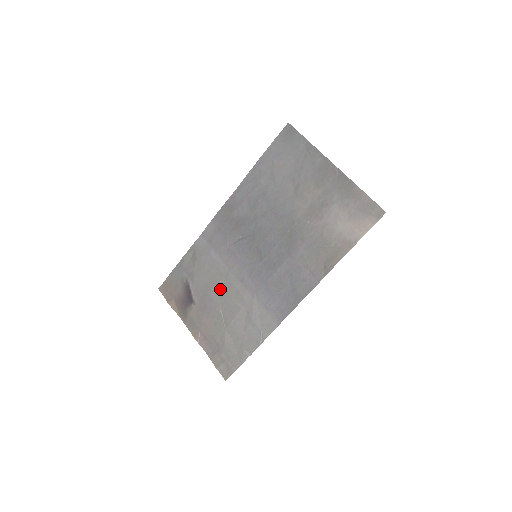
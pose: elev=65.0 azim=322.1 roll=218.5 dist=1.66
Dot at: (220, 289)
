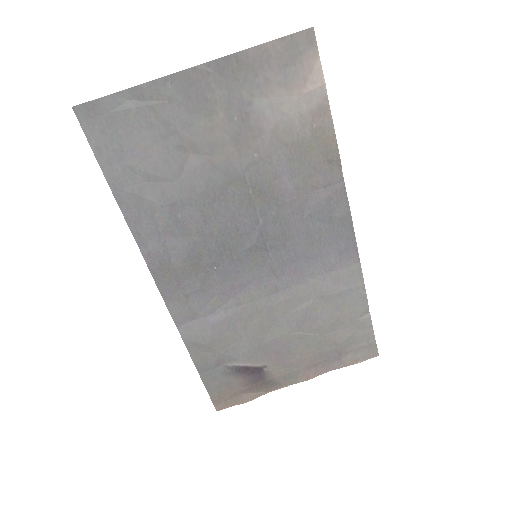
Dot at: (268, 325)
